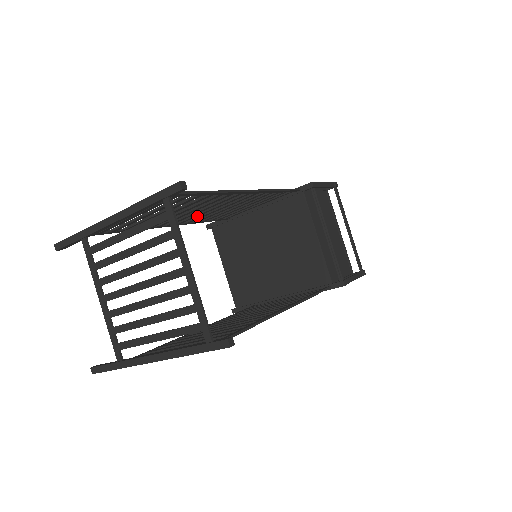
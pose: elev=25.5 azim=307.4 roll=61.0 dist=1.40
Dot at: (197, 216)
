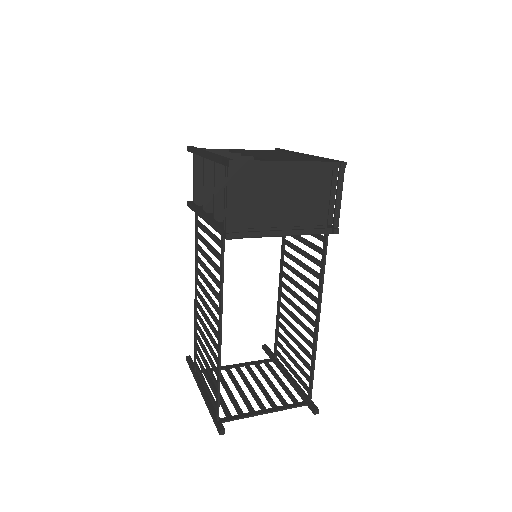
Dot at: (202, 298)
